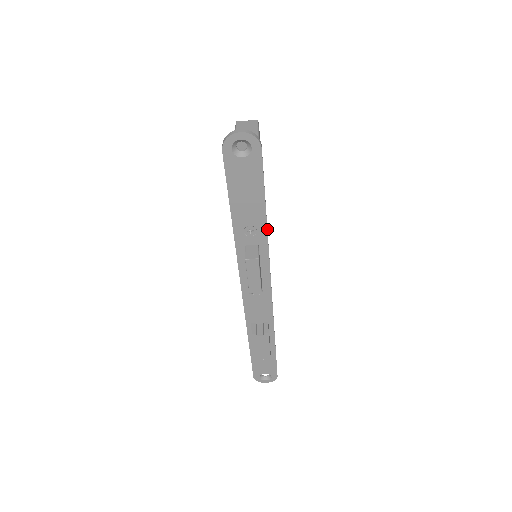
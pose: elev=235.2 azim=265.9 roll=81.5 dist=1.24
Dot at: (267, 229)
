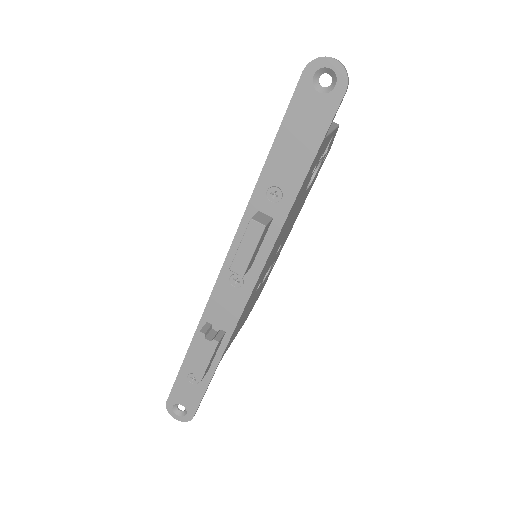
Dot at: occluded
